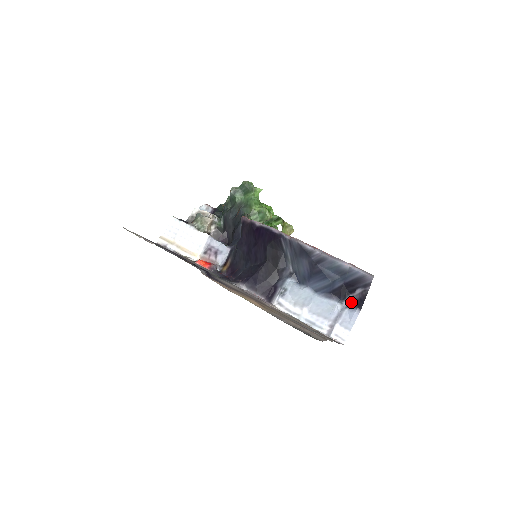
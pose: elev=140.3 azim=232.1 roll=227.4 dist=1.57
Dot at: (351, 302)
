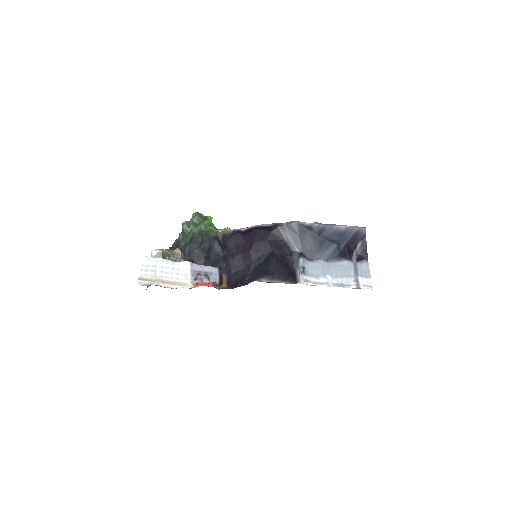
Dot at: (357, 257)
